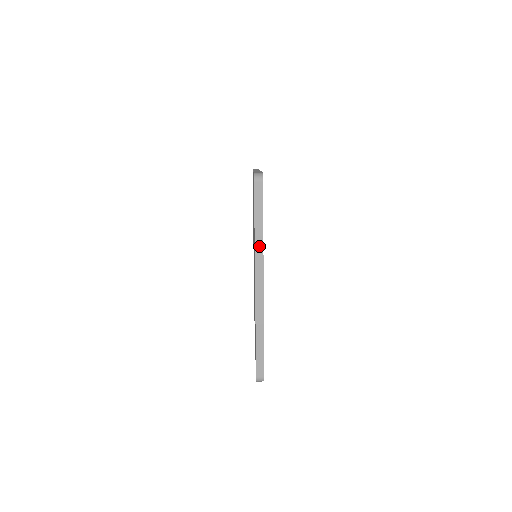
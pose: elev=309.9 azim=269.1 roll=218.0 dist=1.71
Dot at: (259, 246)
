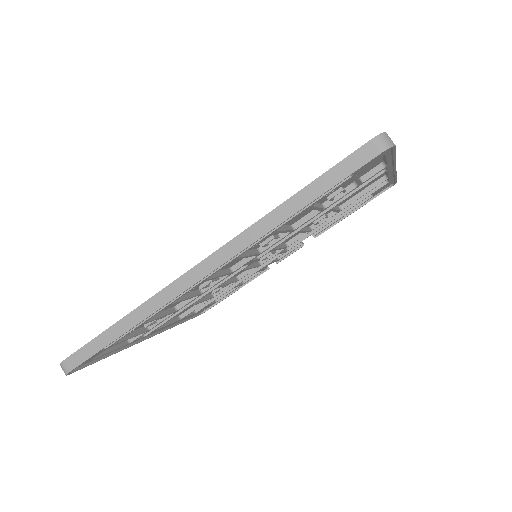
Dot at: occluded
